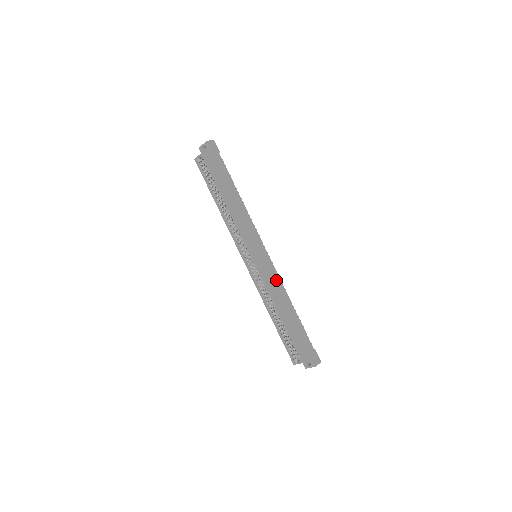
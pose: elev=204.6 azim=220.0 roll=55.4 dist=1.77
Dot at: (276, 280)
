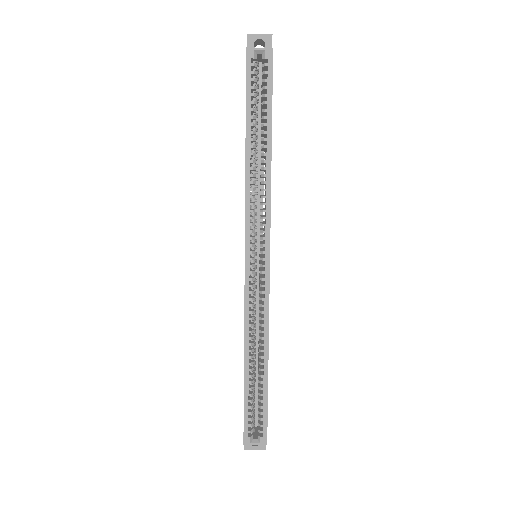
Dot at: occluded
